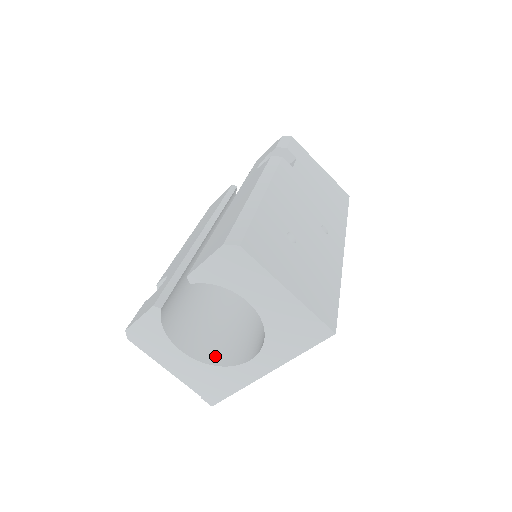
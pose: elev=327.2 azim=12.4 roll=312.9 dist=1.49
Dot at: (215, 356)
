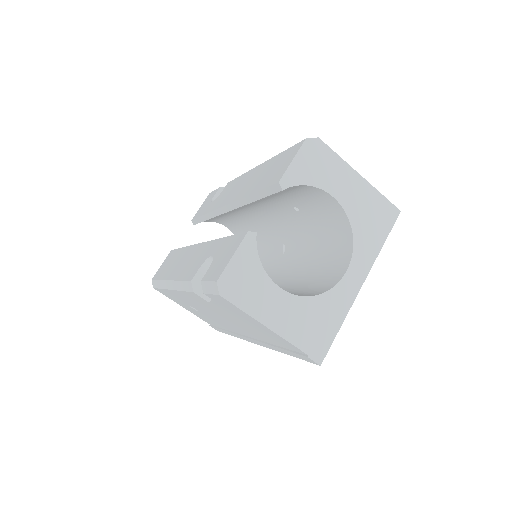
Dot at: (306, 295)
